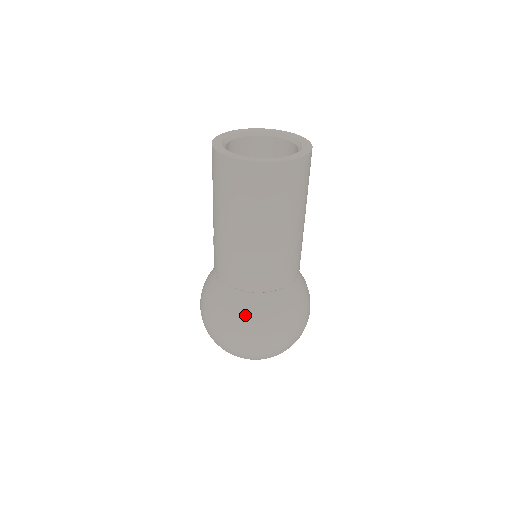
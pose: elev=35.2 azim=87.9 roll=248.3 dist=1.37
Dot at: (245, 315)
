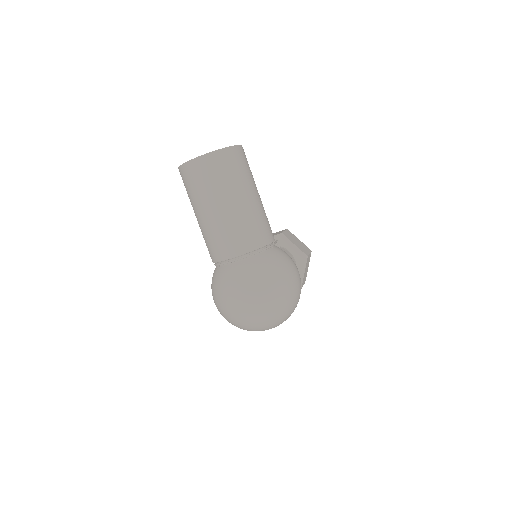
Dot at: (230, 278)
